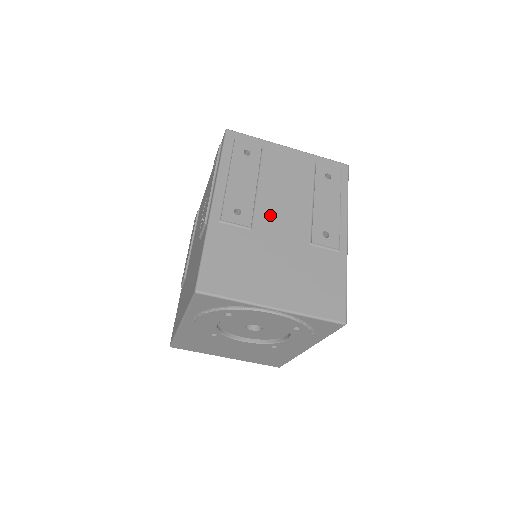
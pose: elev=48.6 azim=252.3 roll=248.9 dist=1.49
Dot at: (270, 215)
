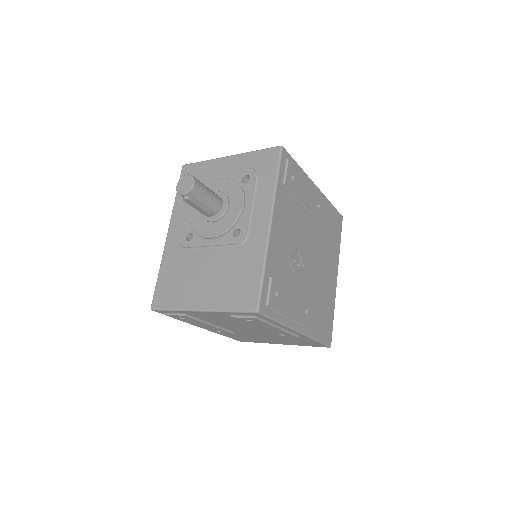
Dot at: (237, 330)
